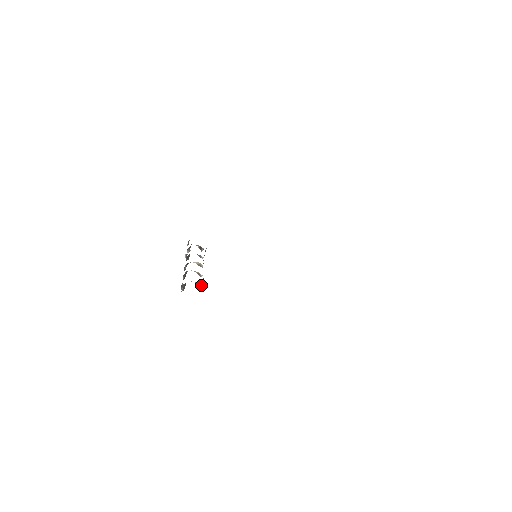
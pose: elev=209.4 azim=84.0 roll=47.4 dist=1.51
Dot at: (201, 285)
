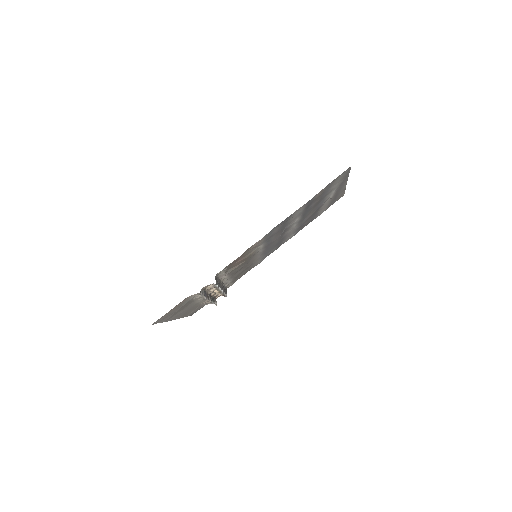
Dot at: (216, 285)
